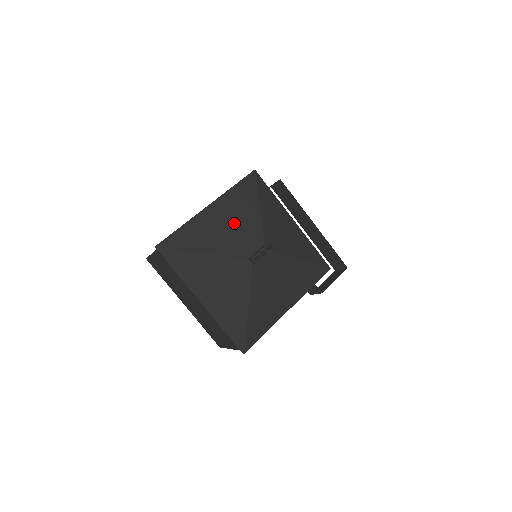
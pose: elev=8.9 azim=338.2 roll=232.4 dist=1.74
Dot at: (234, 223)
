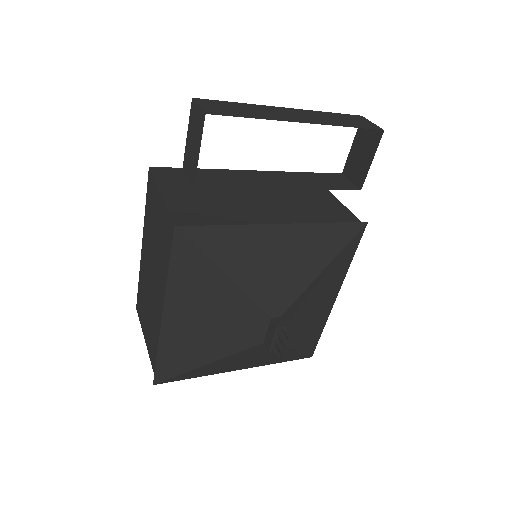
Dot at: (213, 316)
